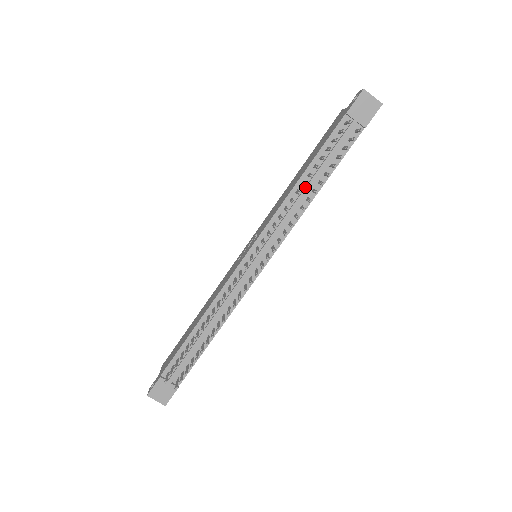
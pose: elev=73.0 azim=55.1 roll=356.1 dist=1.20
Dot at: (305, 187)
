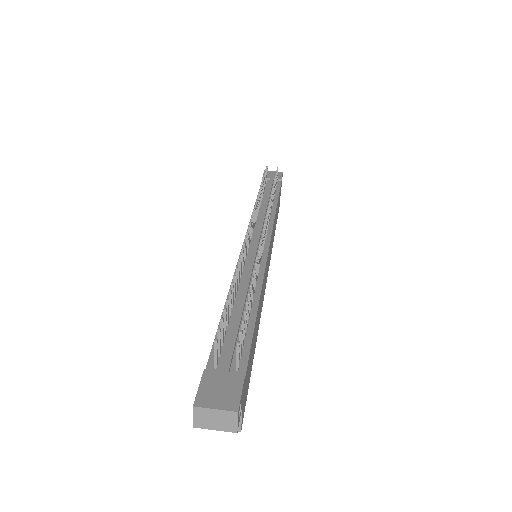
Dot at: (263, 203)
